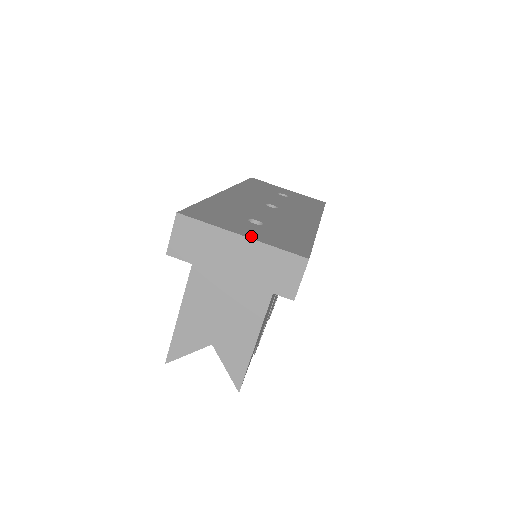
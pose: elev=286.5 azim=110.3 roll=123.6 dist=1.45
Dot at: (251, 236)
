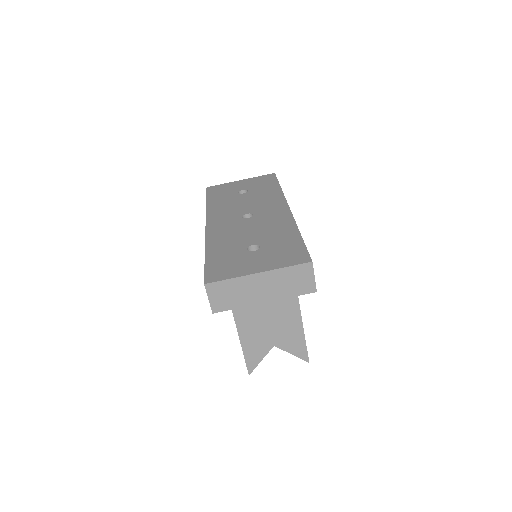
Dot at: (264, 269)
